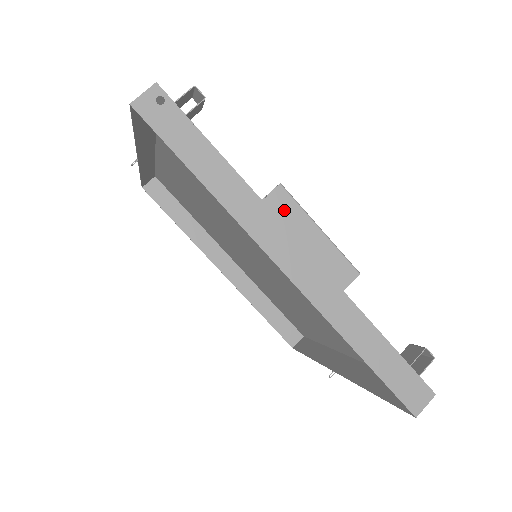
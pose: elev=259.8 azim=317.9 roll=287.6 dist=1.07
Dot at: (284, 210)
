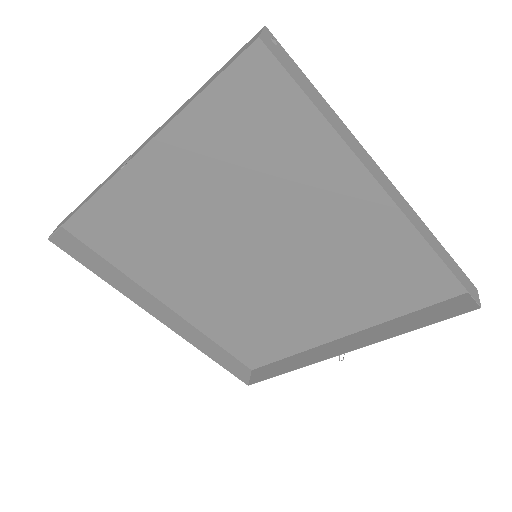
Dot at: occluded
